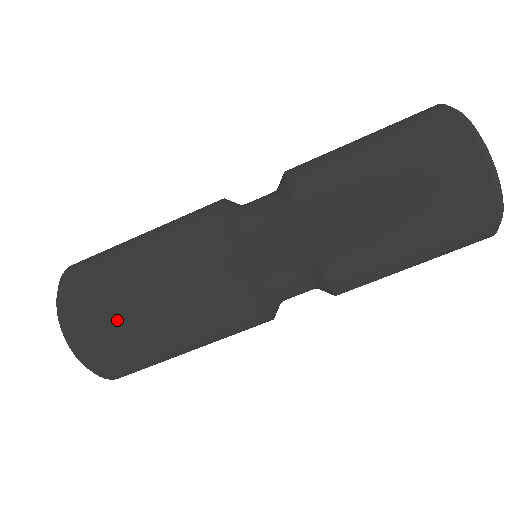
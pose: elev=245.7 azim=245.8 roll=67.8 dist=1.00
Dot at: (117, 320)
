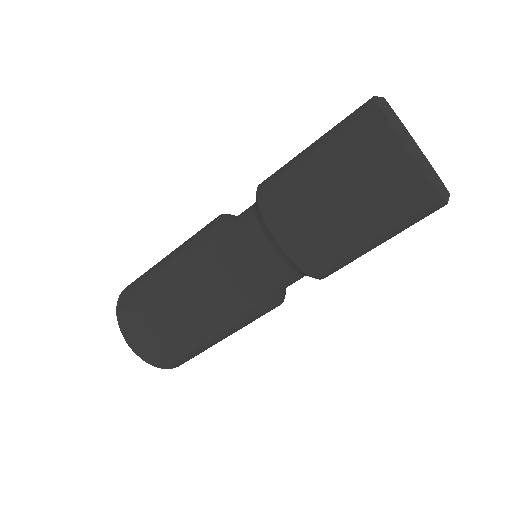
Dot at: (151, 318)
